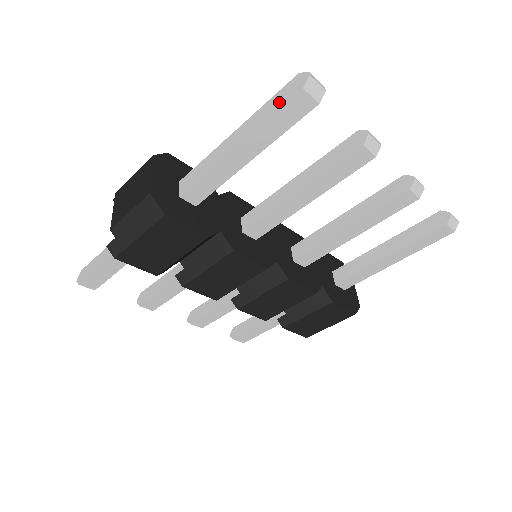
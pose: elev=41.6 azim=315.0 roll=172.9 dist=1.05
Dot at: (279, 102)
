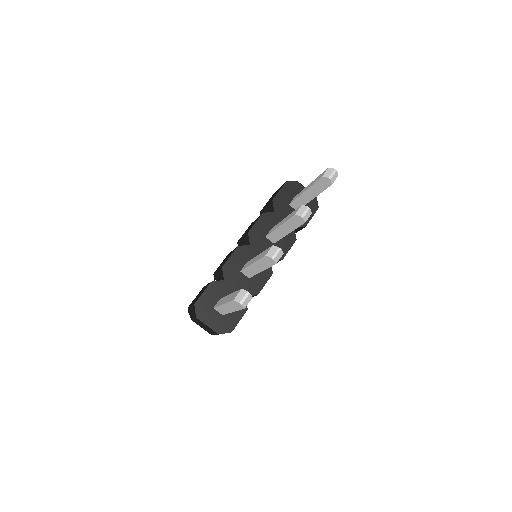
Dot at: (237, 307)
